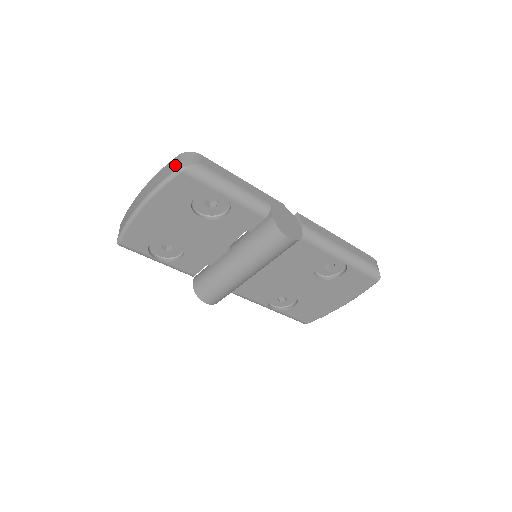
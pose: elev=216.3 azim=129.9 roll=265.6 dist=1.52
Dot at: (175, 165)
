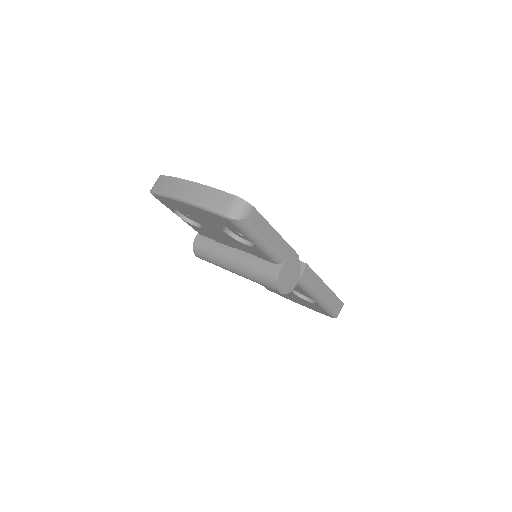
Dot at: (227, 206)
